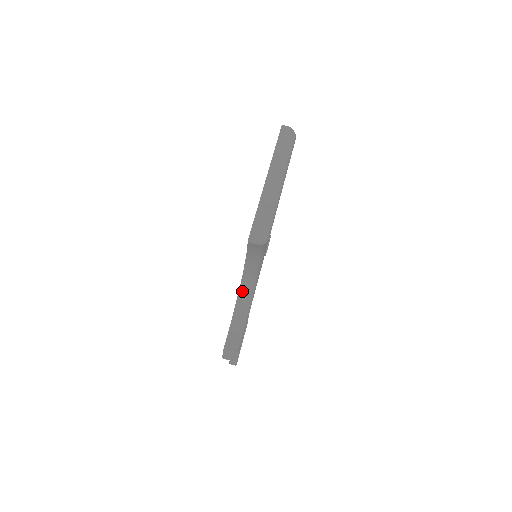
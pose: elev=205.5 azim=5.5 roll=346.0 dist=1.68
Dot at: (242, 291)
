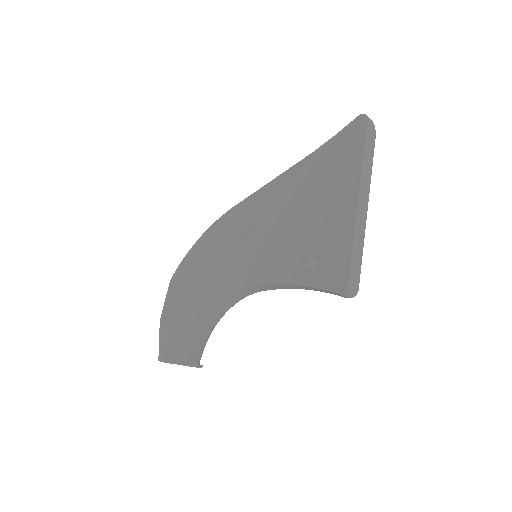
Dot at: (232, 299)
